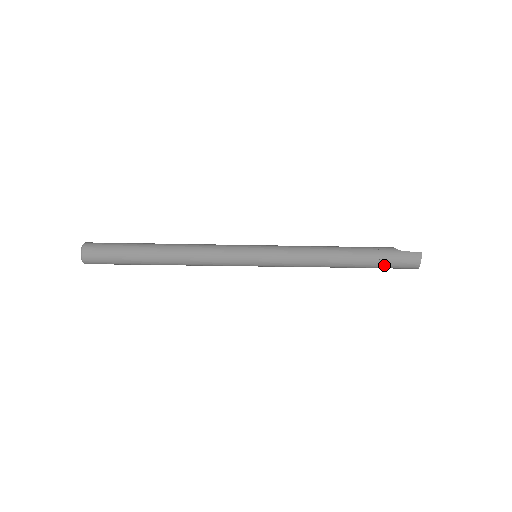
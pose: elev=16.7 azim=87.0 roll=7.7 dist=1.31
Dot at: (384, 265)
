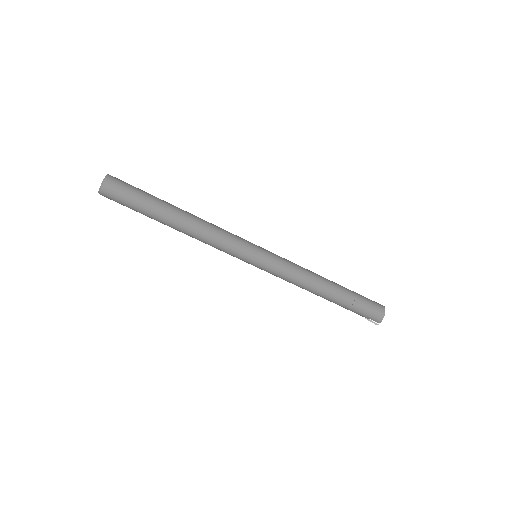
Dot at: (359, 299)
